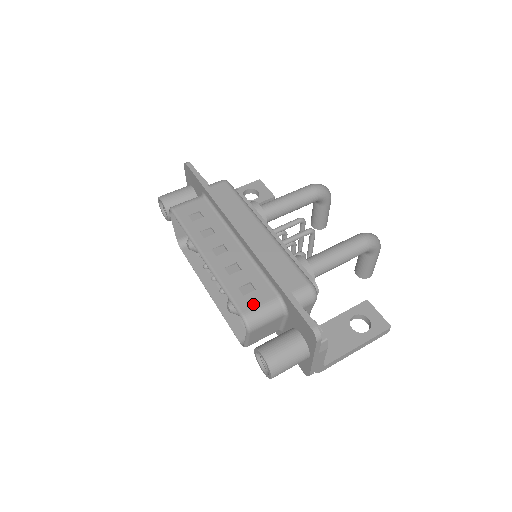
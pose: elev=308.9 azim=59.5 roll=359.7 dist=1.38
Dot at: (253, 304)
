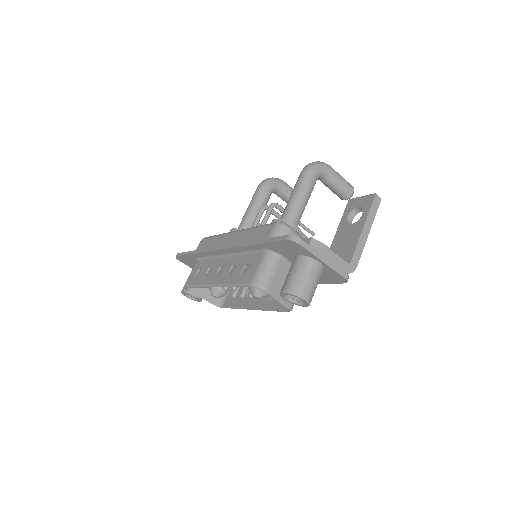
Dot at: (253, 272)
